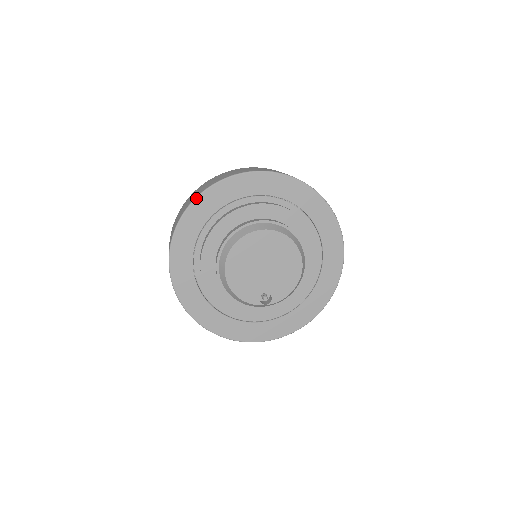
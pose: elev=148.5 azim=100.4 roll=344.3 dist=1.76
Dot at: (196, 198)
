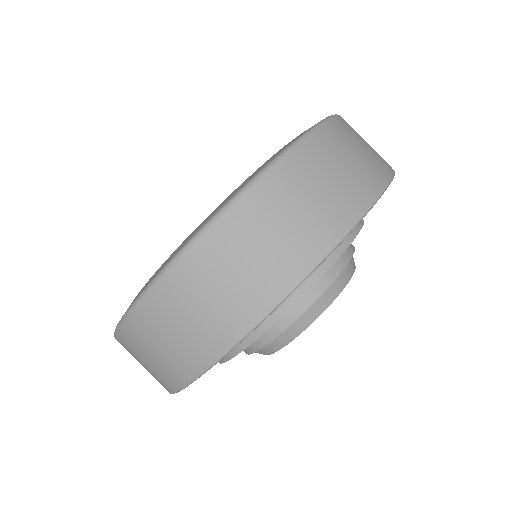
Dot at: occluded
